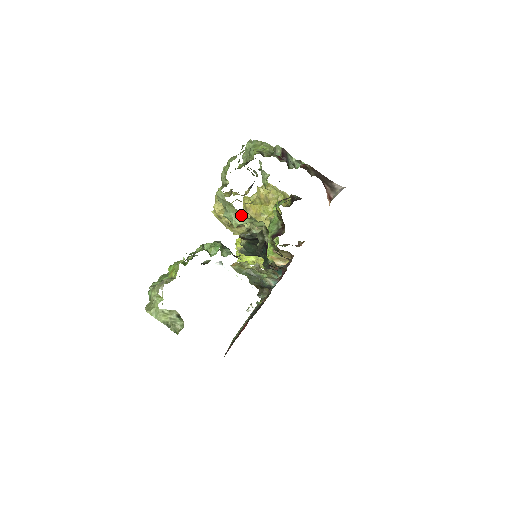
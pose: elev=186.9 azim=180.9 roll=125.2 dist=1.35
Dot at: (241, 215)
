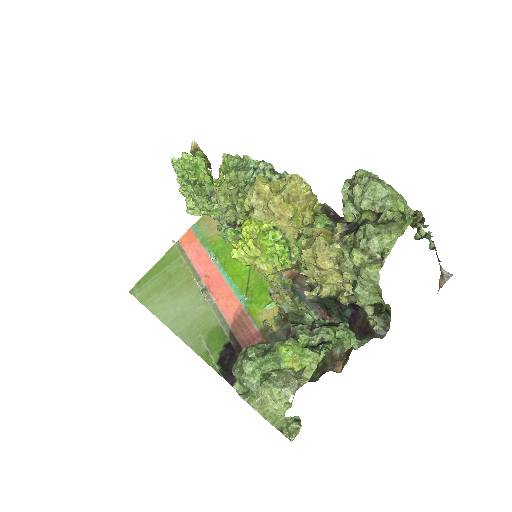
Dot at: (378, 298)
